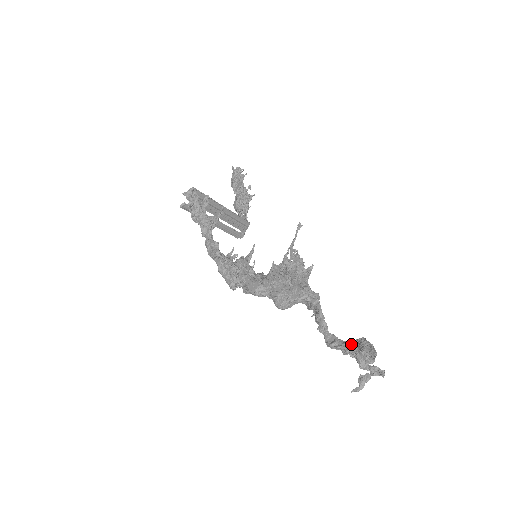
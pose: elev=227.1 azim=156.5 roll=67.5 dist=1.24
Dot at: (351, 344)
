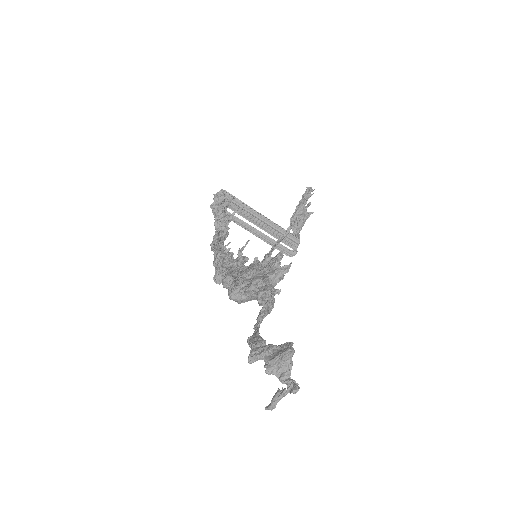
Dot at: (262, 340)
